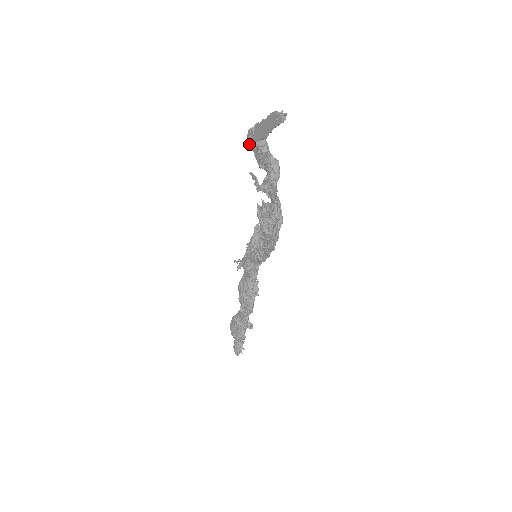
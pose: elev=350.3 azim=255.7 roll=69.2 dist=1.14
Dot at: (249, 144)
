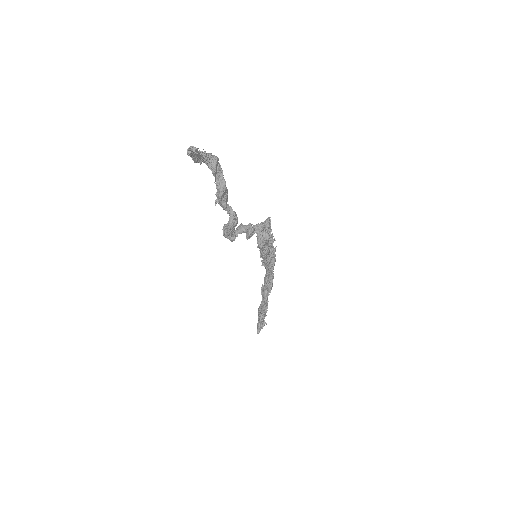
Dot at: occluded
